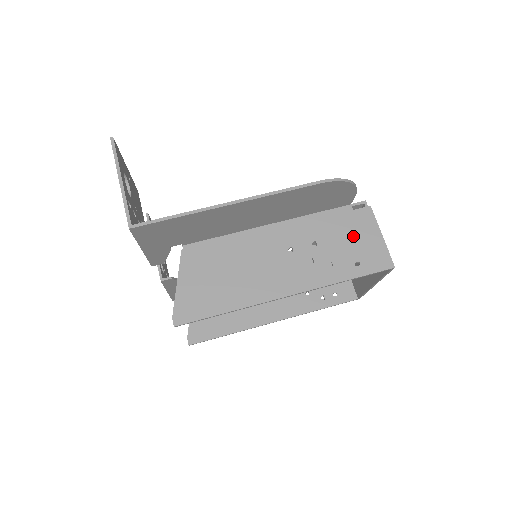
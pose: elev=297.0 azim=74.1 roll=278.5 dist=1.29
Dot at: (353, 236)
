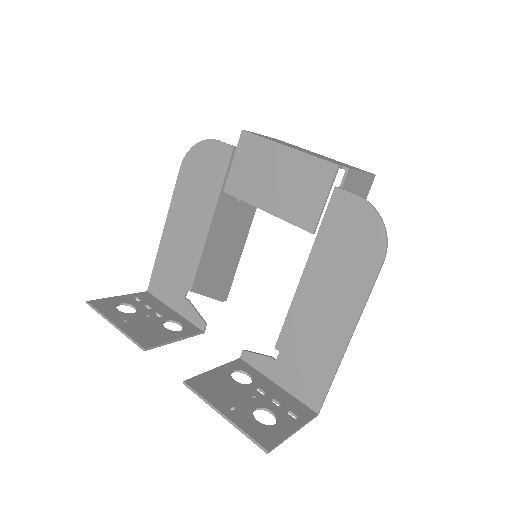
Dot at: occluded
